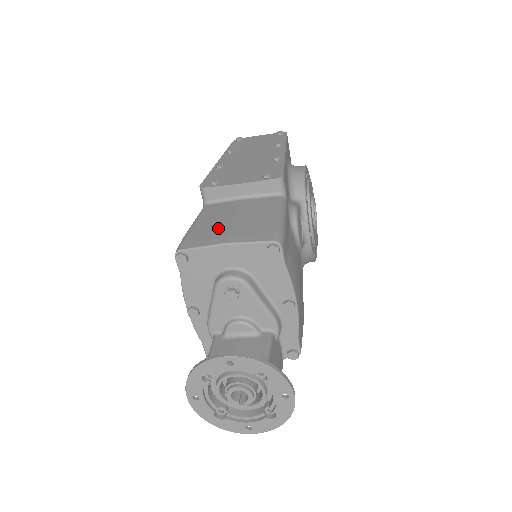
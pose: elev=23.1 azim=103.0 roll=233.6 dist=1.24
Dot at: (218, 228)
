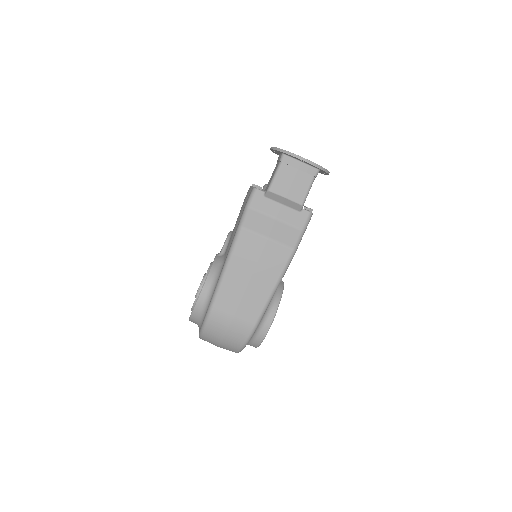
Dot at: occluded
